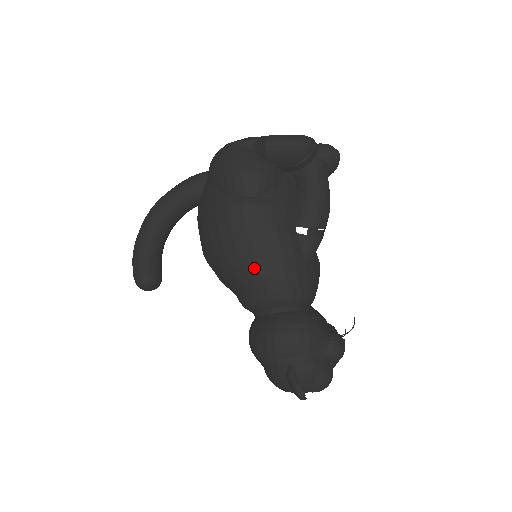
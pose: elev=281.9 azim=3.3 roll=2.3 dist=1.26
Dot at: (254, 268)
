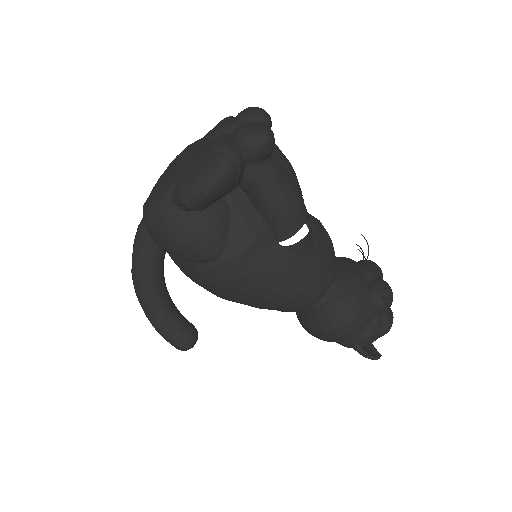
Dot at: (268, 304)
